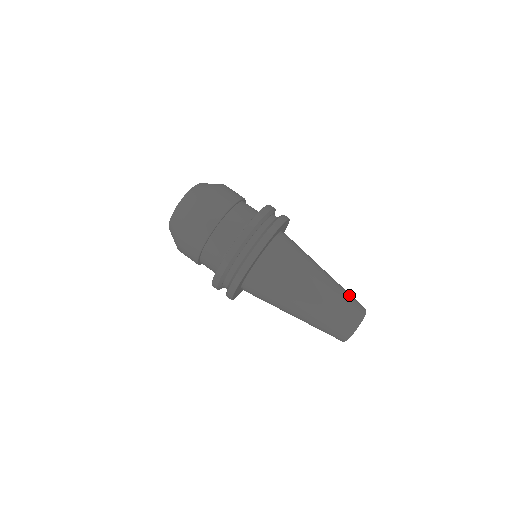
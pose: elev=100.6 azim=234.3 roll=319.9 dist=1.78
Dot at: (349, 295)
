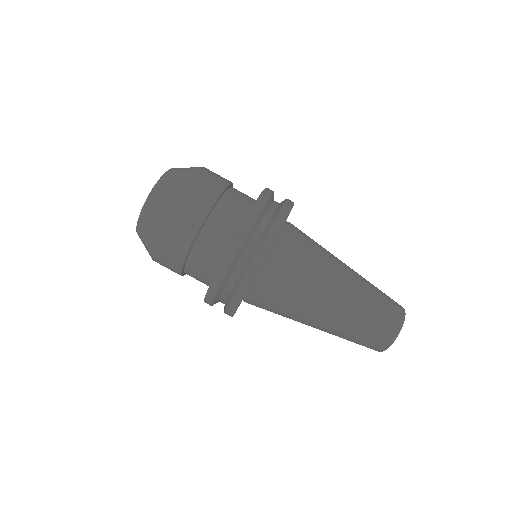
Dot at: (379, 306)
